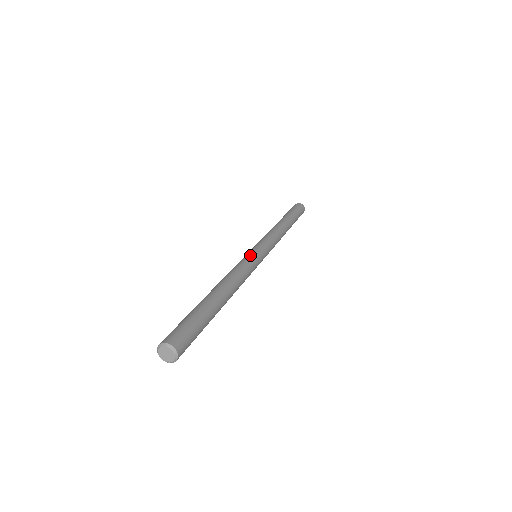
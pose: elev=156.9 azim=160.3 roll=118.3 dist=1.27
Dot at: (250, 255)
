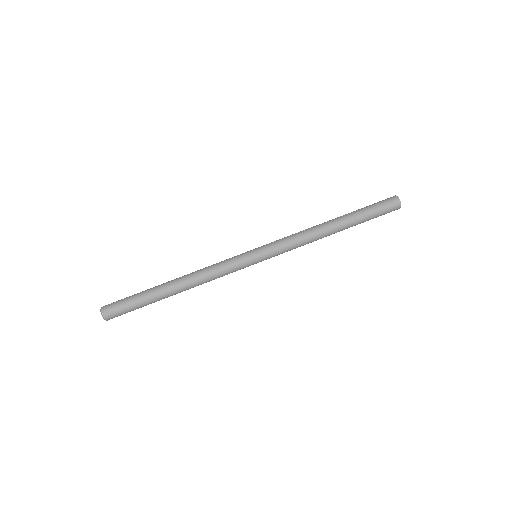
Dot at: (240, 260)
